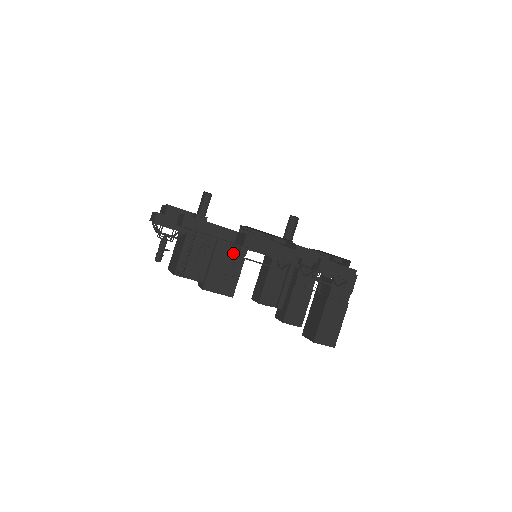
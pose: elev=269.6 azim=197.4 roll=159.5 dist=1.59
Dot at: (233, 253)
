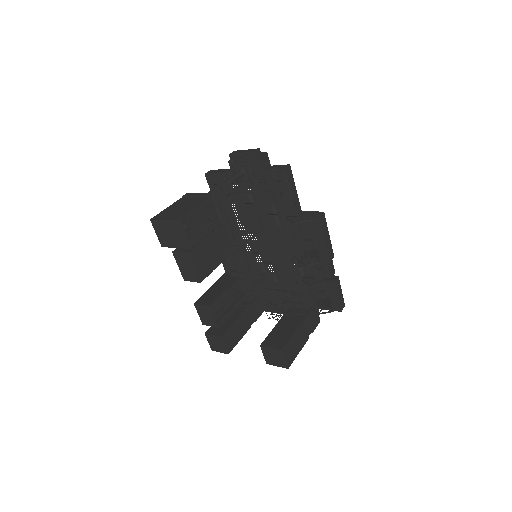
Dot at: (296, 221)
